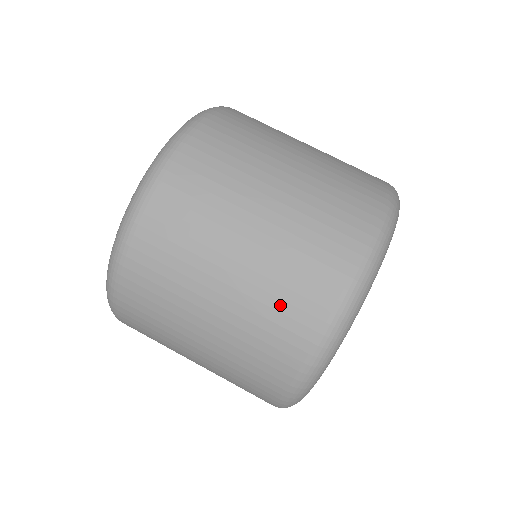
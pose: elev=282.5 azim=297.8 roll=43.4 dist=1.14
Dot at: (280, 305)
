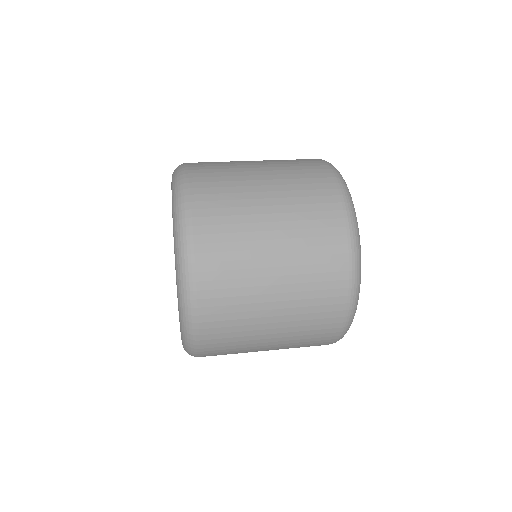
Dot at: (316, 259)
